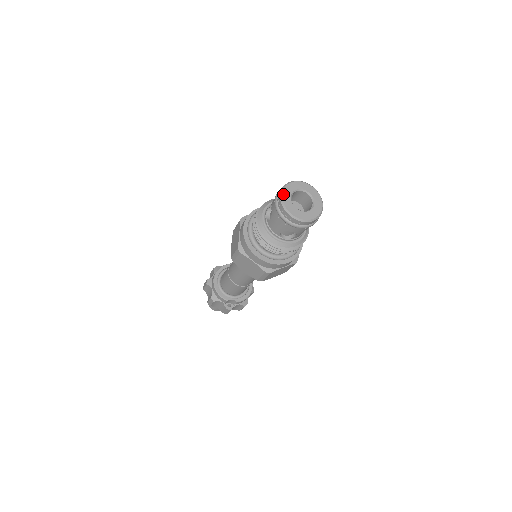
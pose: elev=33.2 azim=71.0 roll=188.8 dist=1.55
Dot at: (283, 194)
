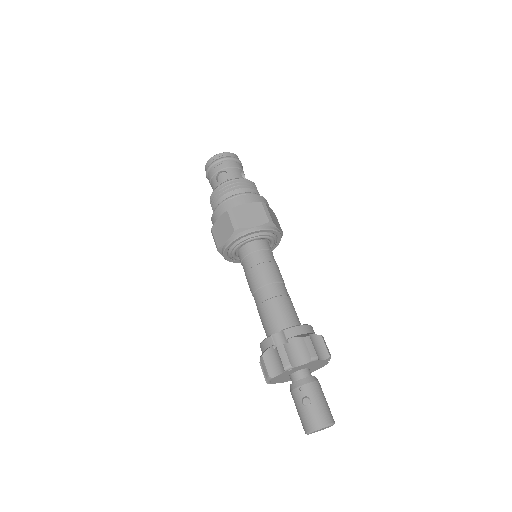
Dot at: occluded
